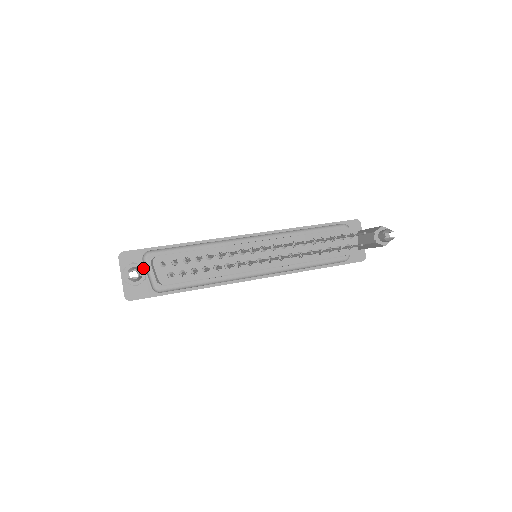
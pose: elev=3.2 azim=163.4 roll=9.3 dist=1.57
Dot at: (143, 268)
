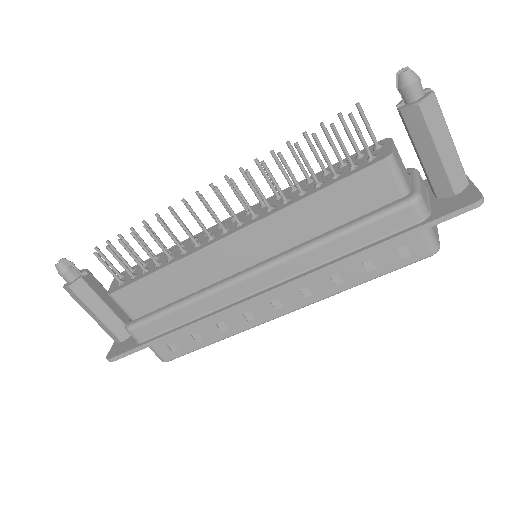
Dot at: (85, 270)
